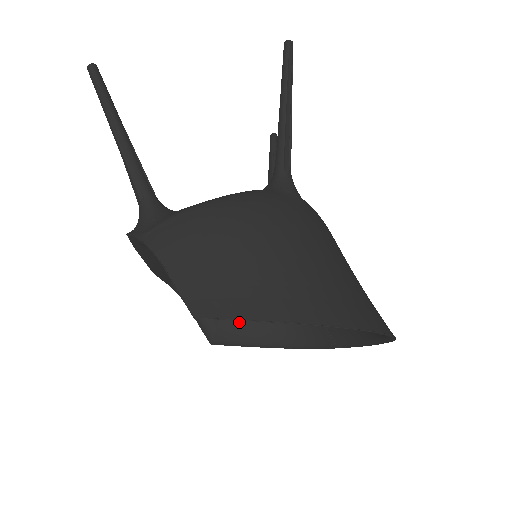
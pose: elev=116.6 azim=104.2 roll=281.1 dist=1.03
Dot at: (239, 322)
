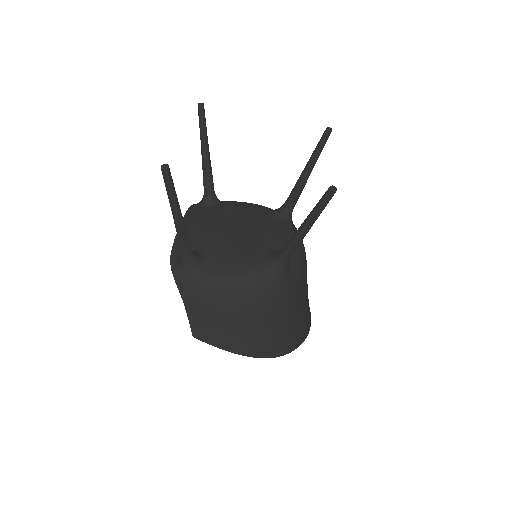
Dot at: occluded
